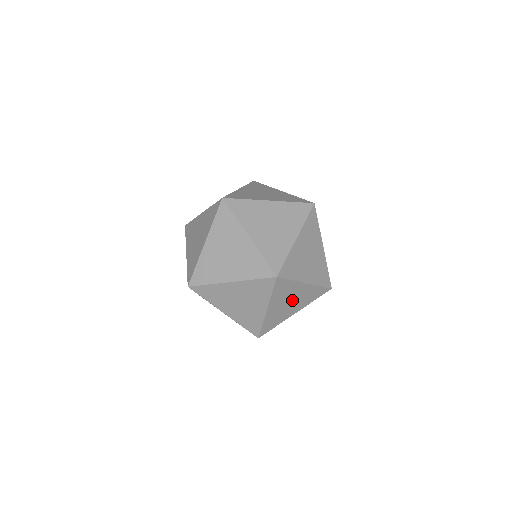
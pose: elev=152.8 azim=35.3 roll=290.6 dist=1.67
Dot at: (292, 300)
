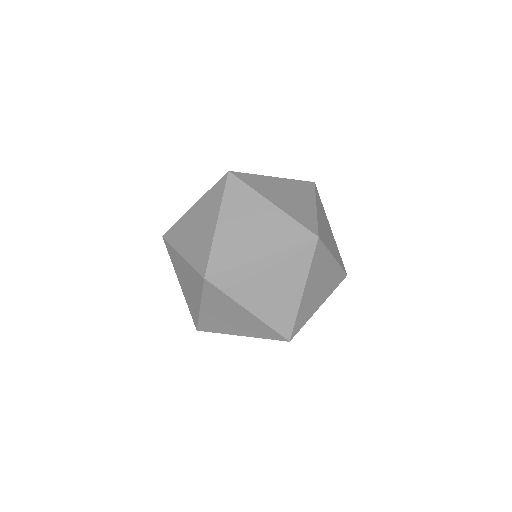
Dot at: (321, 282)
